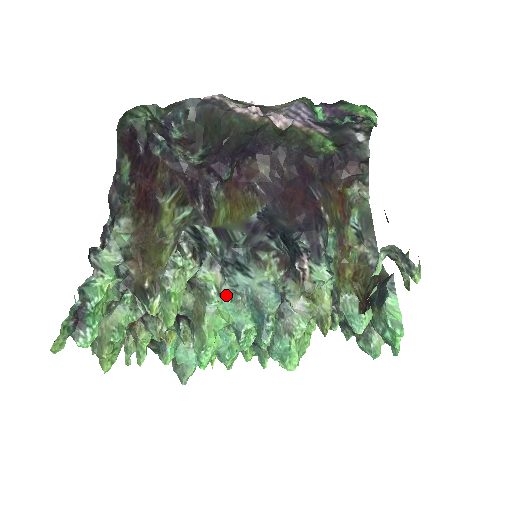
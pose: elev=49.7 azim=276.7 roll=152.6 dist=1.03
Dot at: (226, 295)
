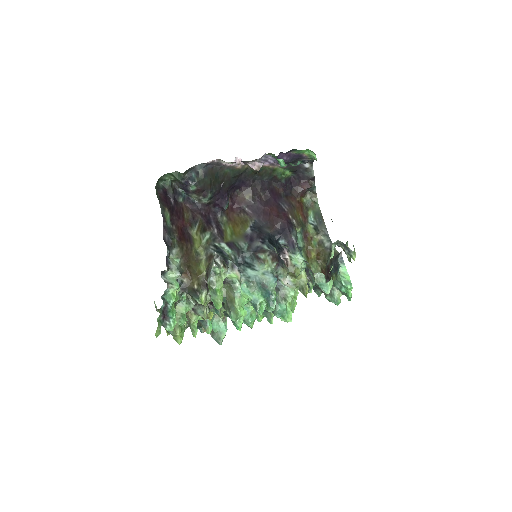
Dot at: (243, 284)
